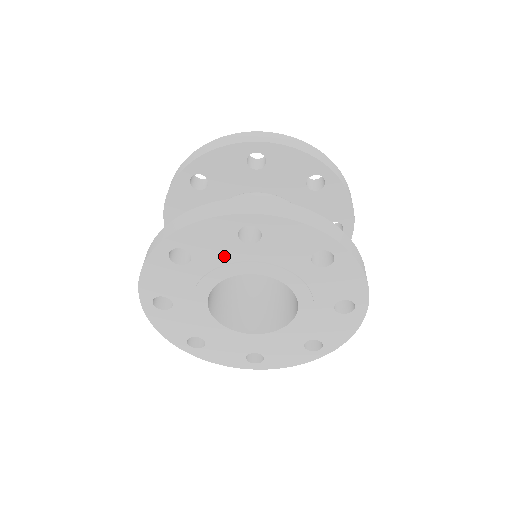
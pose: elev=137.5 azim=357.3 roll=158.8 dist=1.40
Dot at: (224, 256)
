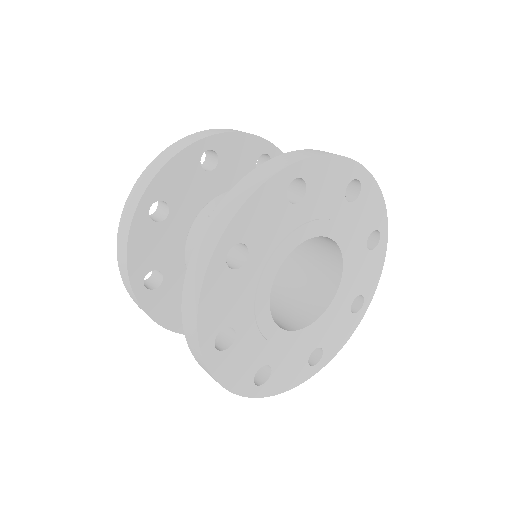
Dot at: (325, 207)
